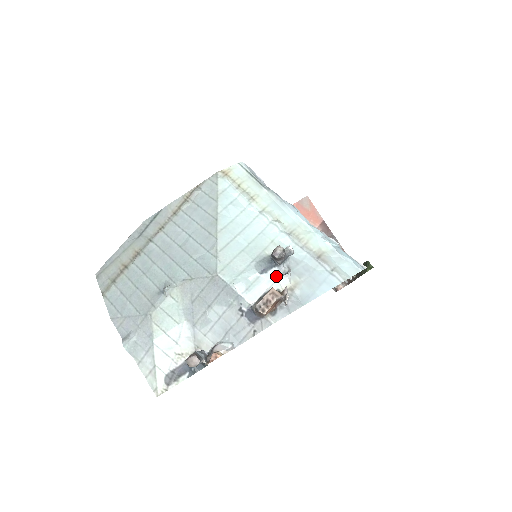
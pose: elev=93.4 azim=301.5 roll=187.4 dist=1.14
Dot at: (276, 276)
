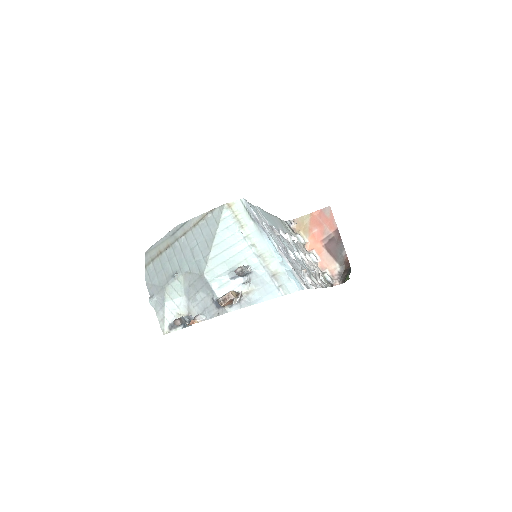
Dot at: (240, 283)
